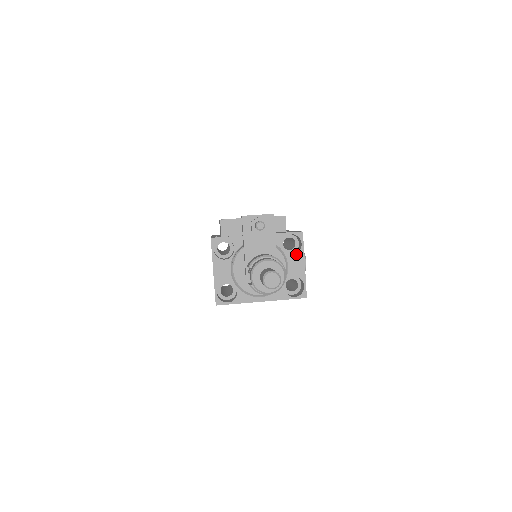
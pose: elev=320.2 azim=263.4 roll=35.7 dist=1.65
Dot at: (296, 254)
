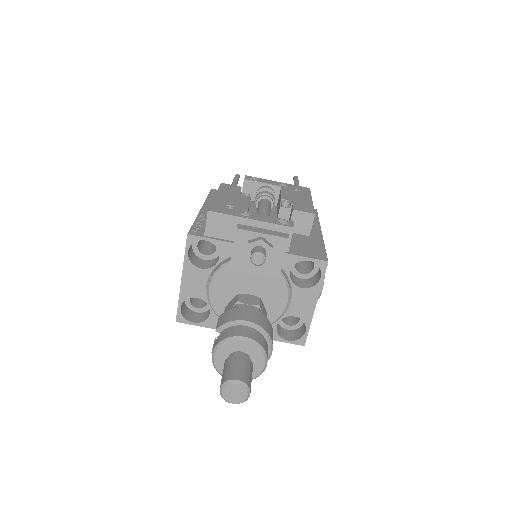
Dot at: (308, 289)
